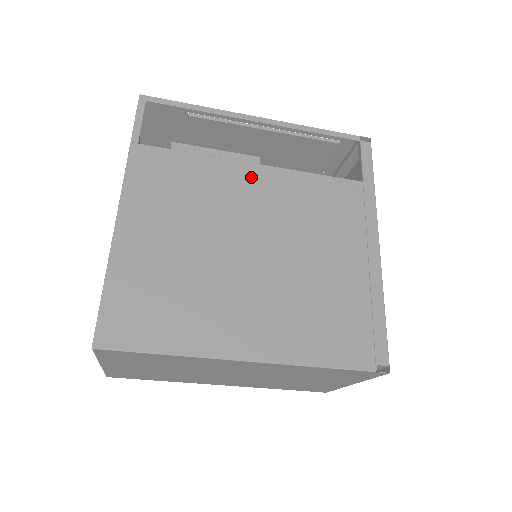
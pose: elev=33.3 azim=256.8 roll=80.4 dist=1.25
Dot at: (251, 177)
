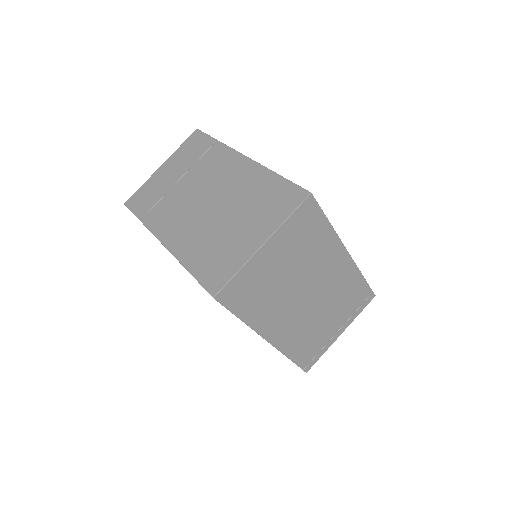
Dot at: occluded
